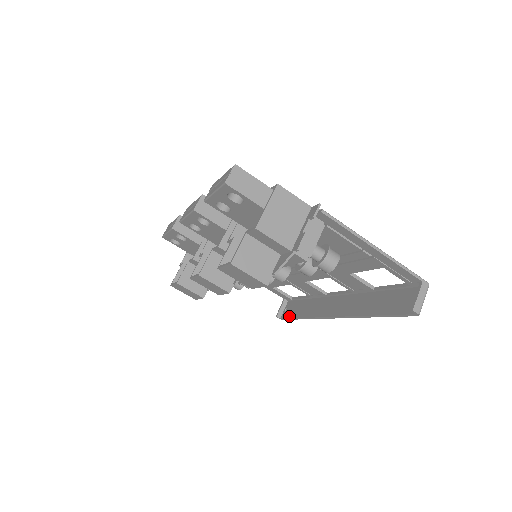
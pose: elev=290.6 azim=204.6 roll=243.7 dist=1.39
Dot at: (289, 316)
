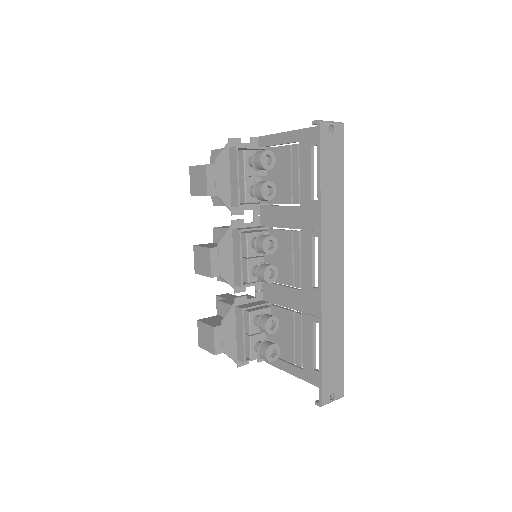
Dot at: (321, 378)
